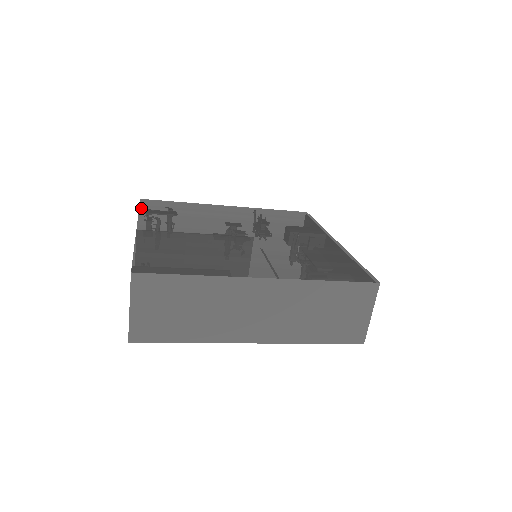
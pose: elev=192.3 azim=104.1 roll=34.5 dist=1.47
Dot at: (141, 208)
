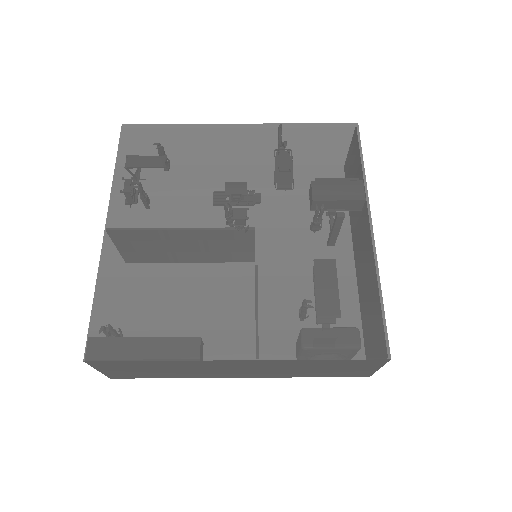
Dot at: (118, 159)
